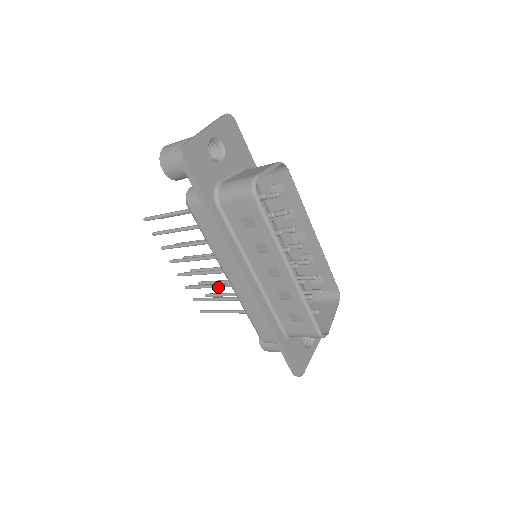
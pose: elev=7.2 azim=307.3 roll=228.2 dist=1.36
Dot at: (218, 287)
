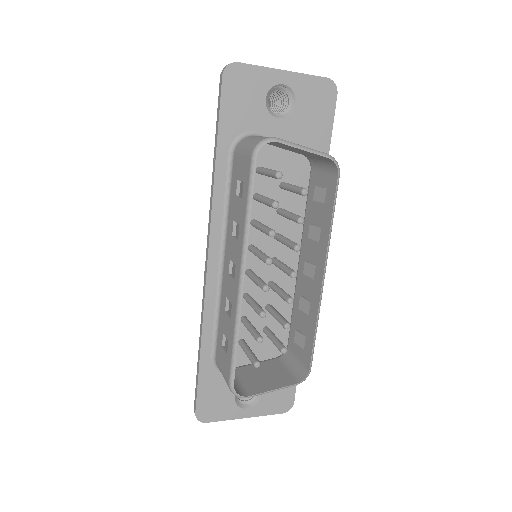
Dot at: occluded
